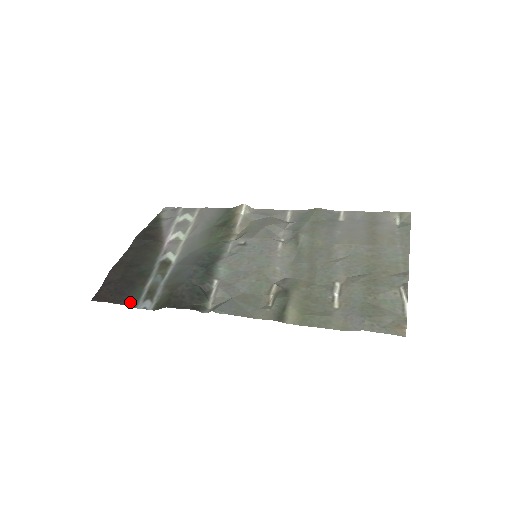
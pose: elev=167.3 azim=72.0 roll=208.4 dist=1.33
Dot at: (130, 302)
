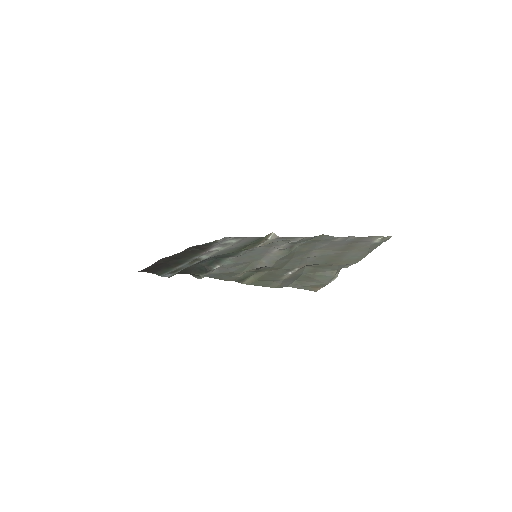
Dot at: (159, 273)
